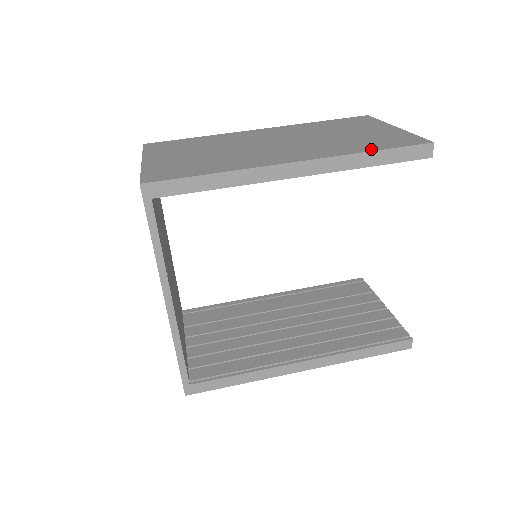
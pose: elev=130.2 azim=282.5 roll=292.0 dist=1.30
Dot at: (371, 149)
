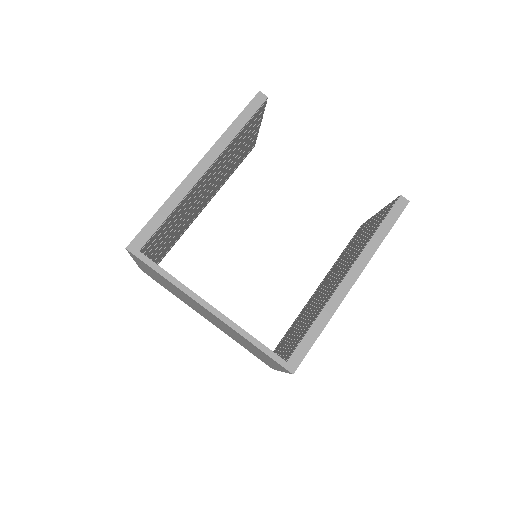
Dot at: (232, 125)
